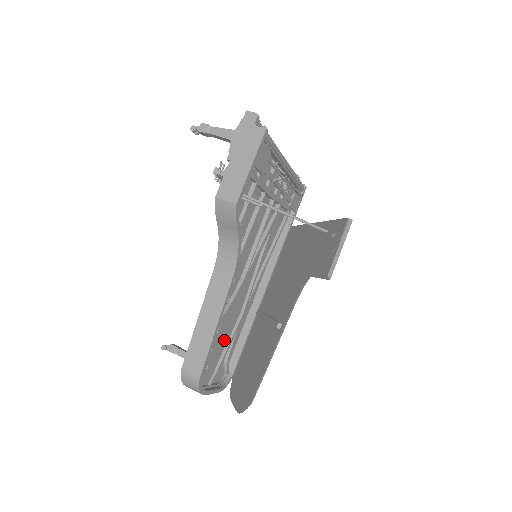
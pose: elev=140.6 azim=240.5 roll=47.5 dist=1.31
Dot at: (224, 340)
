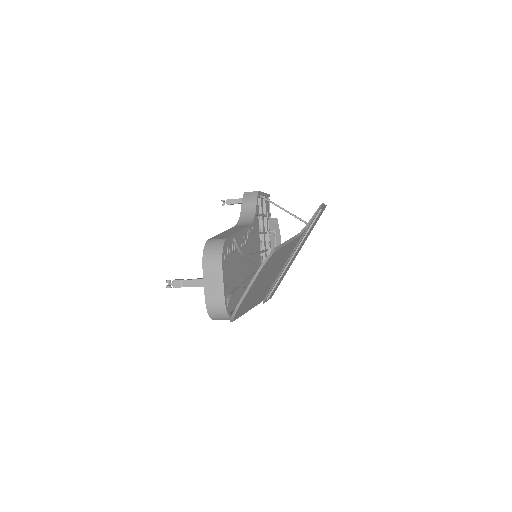
Dot at: (232, 275)
